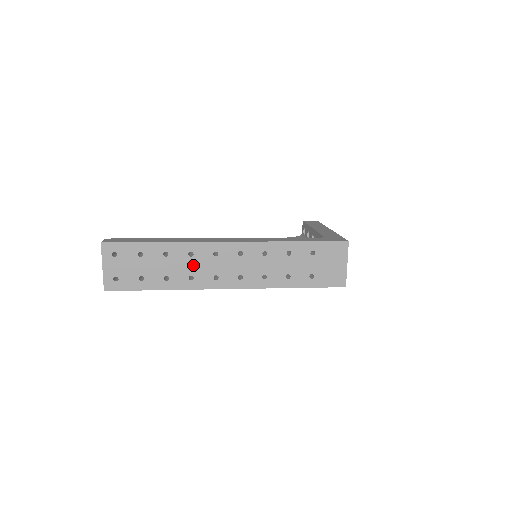
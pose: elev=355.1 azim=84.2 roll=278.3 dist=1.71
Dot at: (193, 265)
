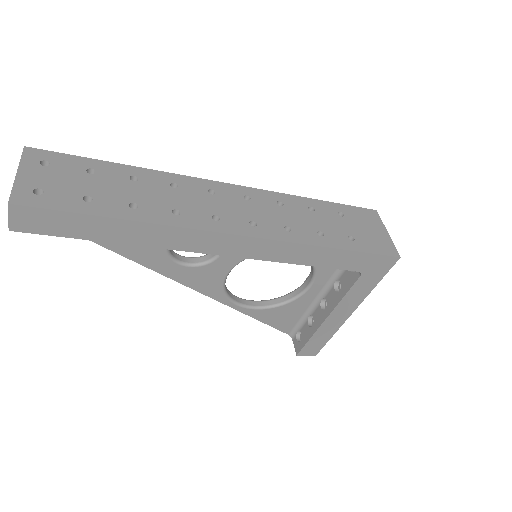
Dot at: (178, 198)
